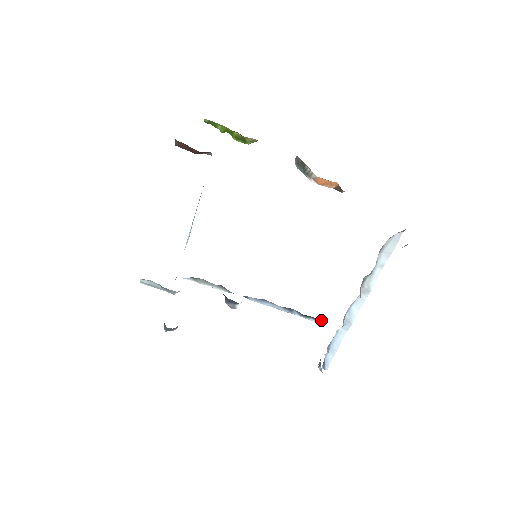
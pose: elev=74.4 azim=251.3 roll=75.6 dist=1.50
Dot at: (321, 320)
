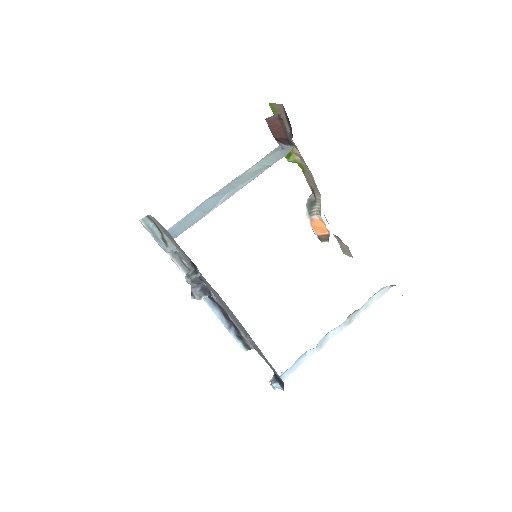
Dot at: (248, 346)
